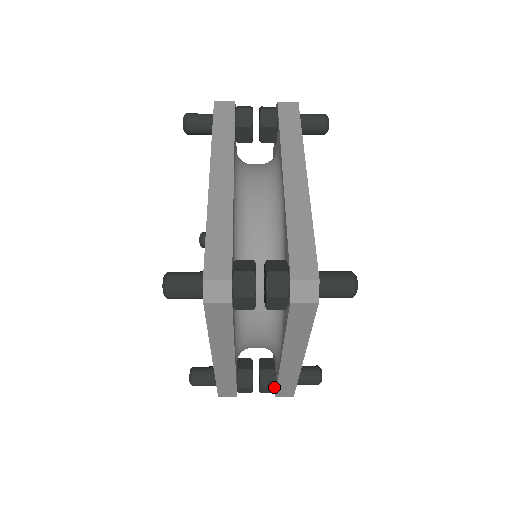
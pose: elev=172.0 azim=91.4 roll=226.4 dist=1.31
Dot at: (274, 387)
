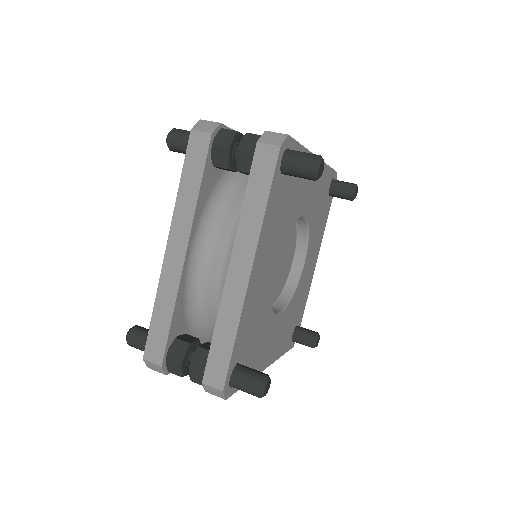
Dot at: occluded
